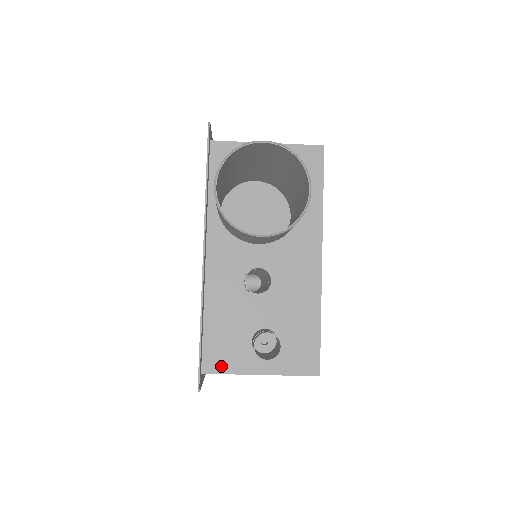
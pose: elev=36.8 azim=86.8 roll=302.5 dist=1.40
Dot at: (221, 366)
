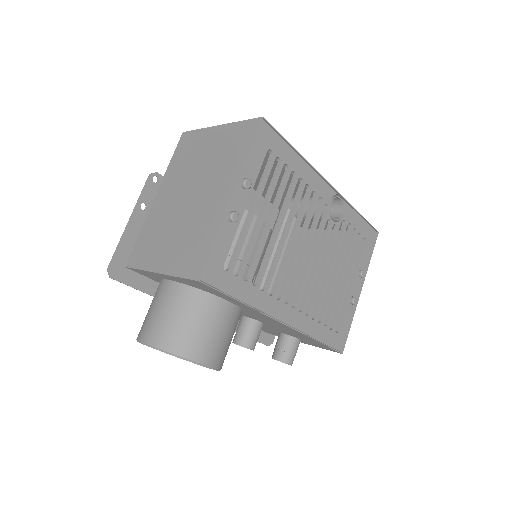
Dot at: occluded
